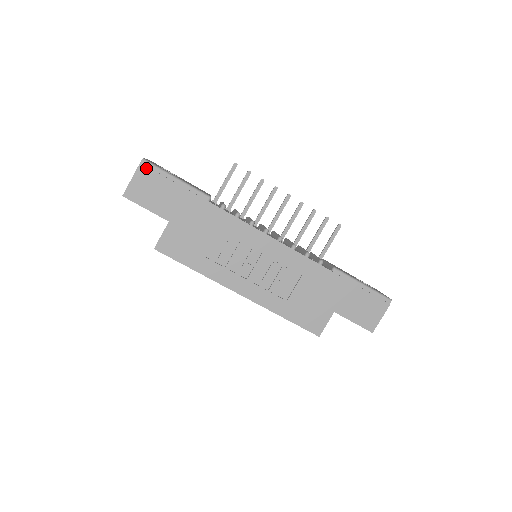
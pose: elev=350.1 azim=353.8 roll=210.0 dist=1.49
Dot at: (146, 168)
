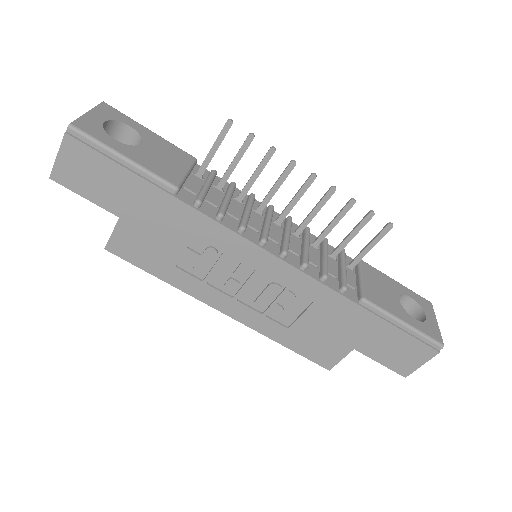
Dot at: (75, 141)
